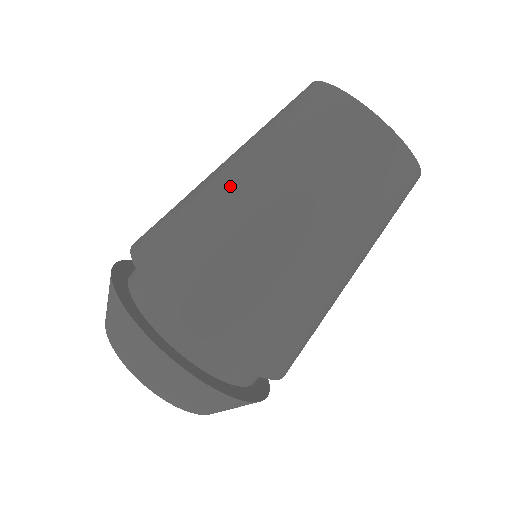
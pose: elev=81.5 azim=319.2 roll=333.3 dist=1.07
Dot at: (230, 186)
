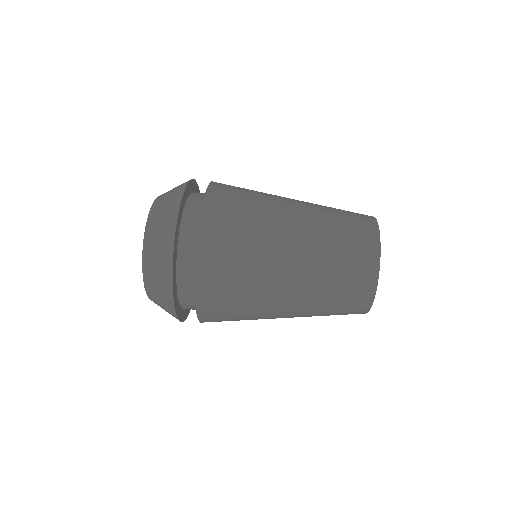
Dot at: occluded
